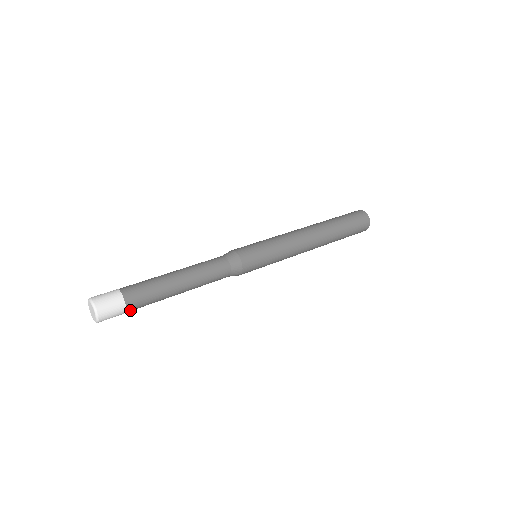
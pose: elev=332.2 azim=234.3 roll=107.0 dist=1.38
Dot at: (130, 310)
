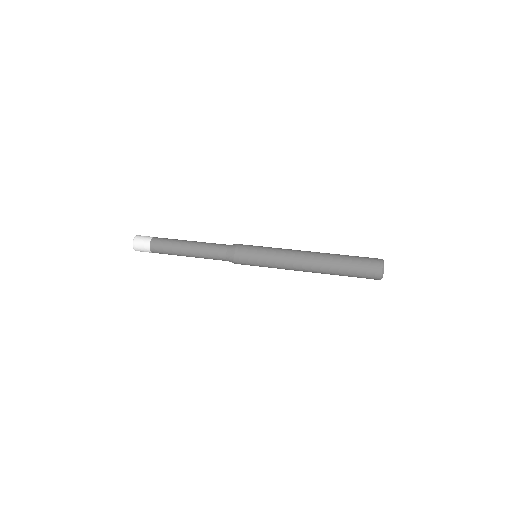
Dot at: (154, 252)
